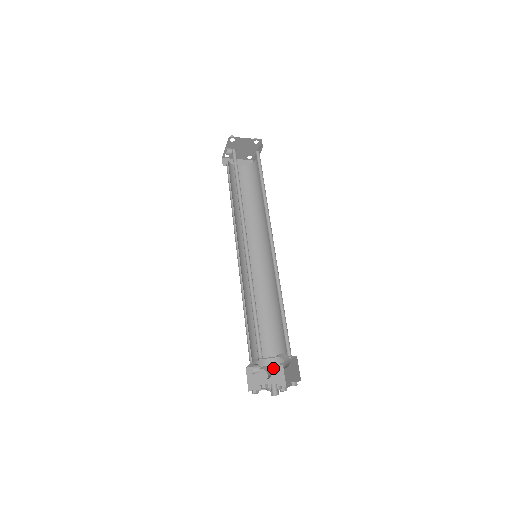
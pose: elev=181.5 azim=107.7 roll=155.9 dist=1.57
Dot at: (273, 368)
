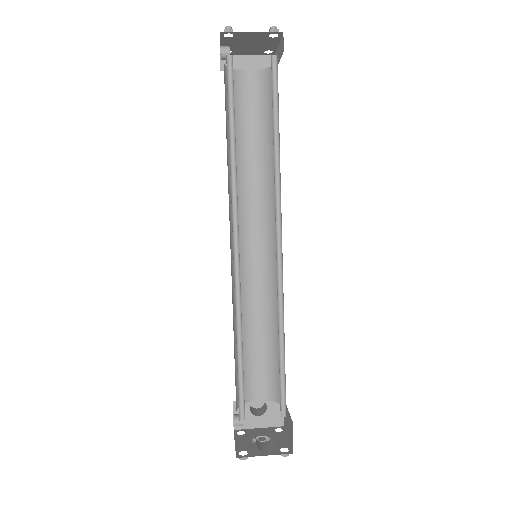
Dot at: (269, 402)
